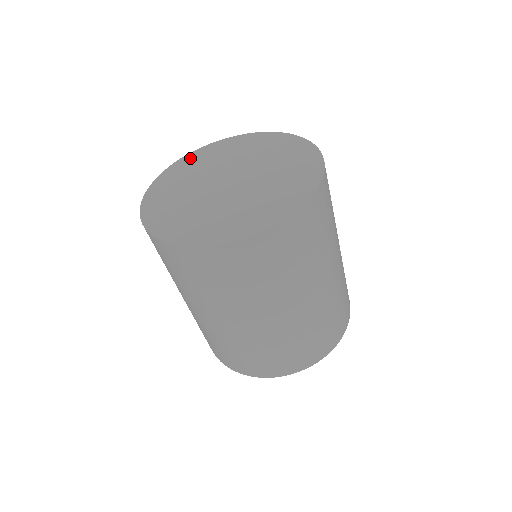
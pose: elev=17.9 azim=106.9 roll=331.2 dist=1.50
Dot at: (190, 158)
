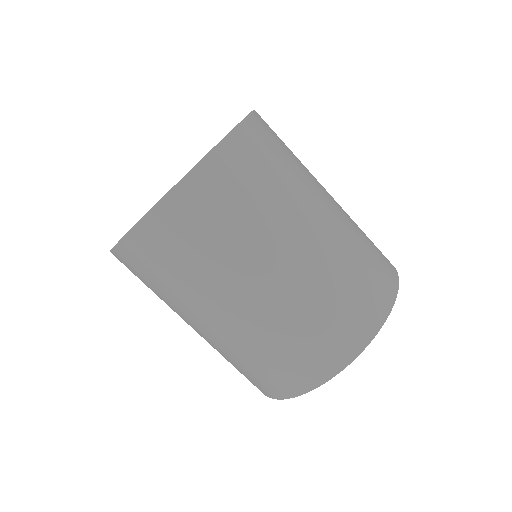
Dot at: occluded
